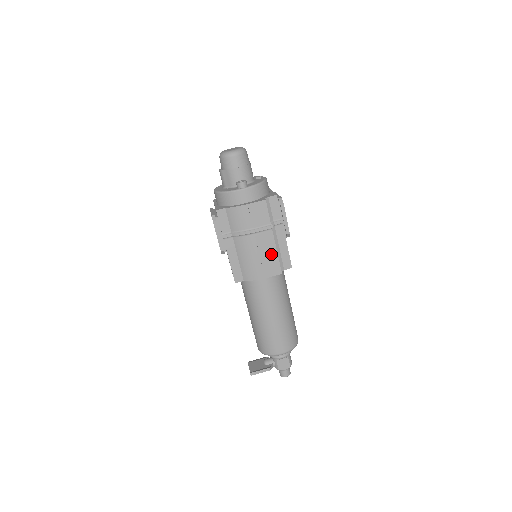
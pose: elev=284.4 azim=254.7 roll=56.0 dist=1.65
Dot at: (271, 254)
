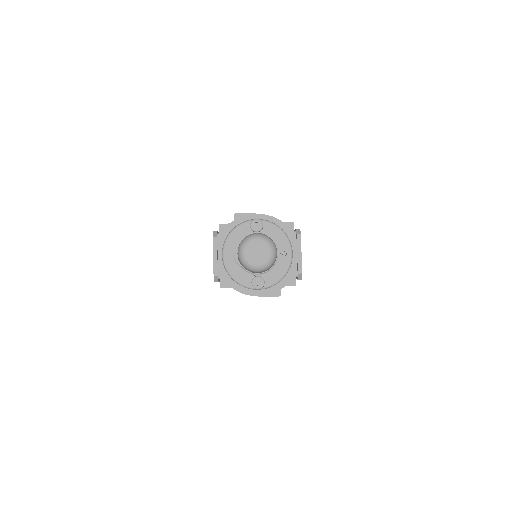
Dot at: occluded
